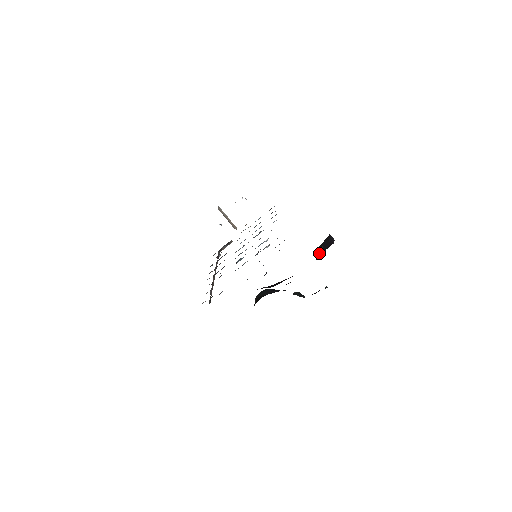
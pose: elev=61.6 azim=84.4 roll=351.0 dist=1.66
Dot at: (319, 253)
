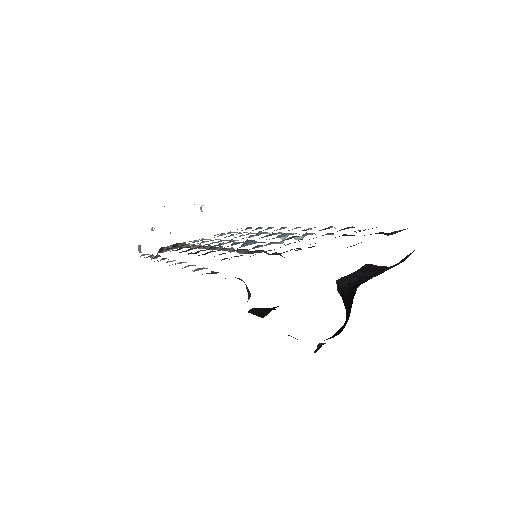
Dot at: (352, 281)
